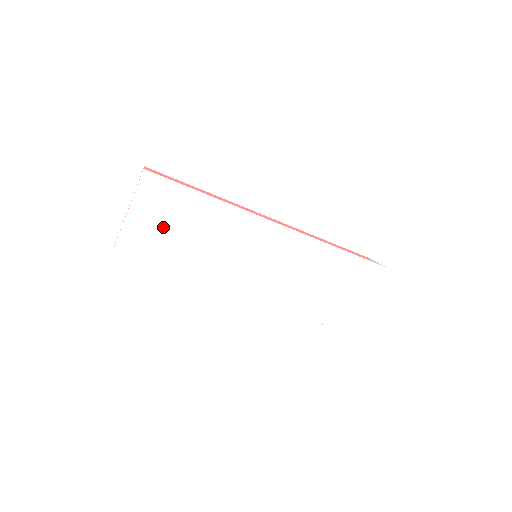
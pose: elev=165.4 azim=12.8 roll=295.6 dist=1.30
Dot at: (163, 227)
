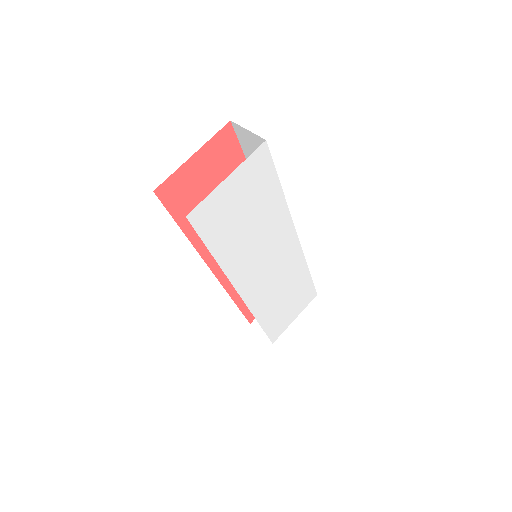
Dot at: (239, 207)
